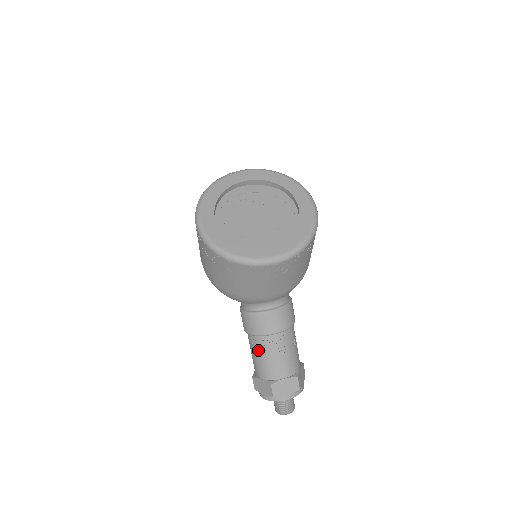
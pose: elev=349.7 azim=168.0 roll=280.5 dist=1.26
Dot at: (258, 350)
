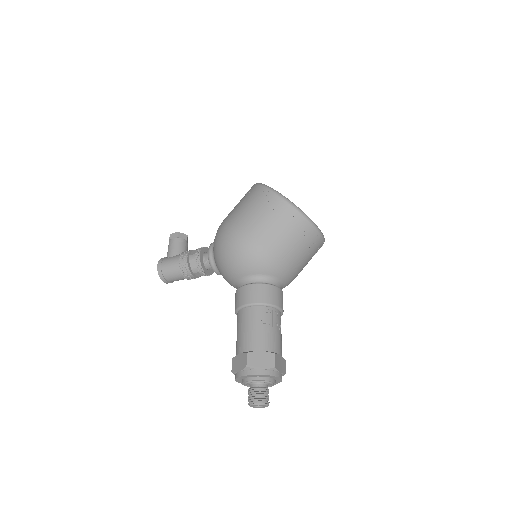
Dot at: (264, 321)
